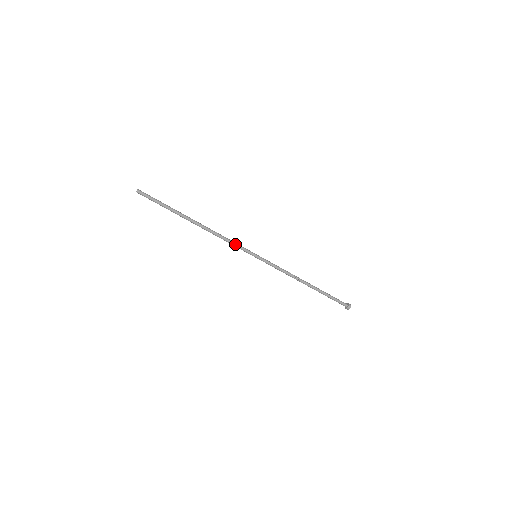
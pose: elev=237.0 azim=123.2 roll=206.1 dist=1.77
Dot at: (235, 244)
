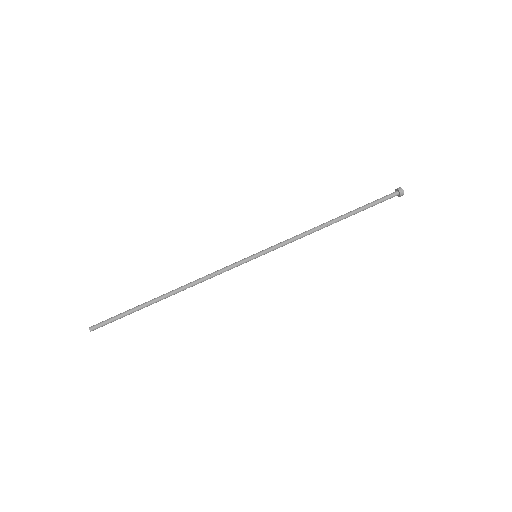
Dot at: (224, 268)
